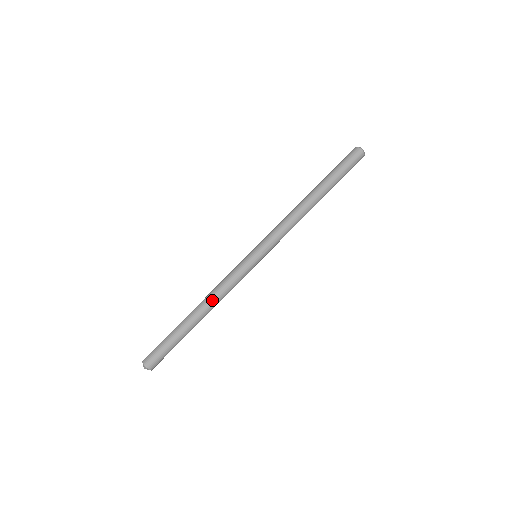
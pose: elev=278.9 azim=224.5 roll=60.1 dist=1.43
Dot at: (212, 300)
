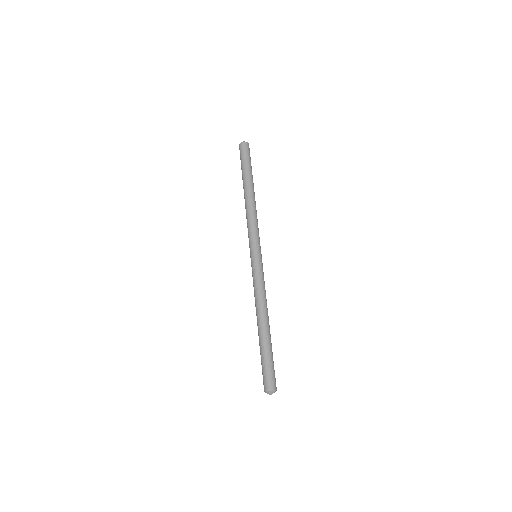
Dot at: (257, 307)
